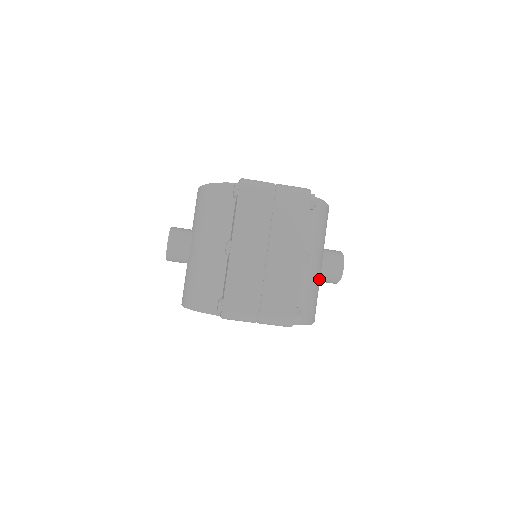
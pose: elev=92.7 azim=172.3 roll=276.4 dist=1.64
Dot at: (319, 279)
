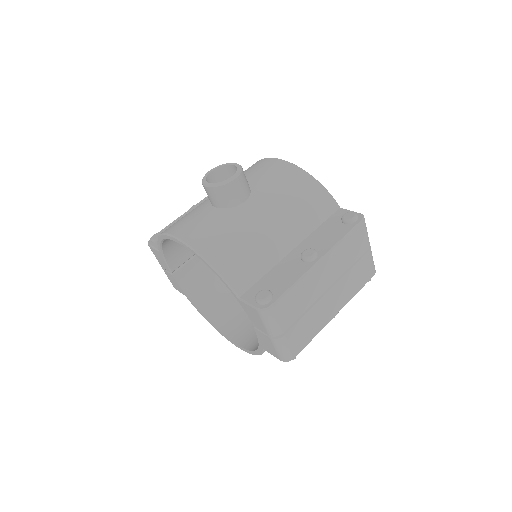
Dot at: occluded
